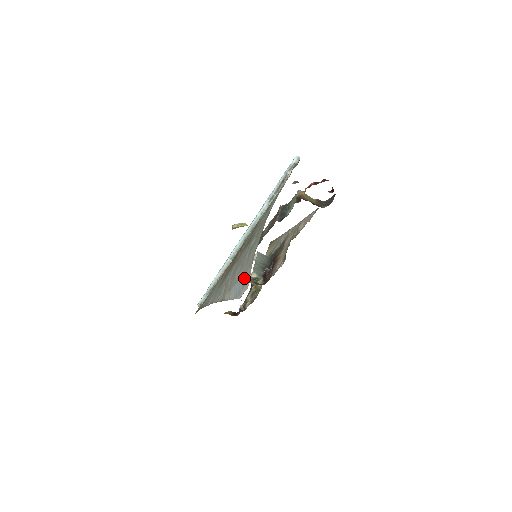
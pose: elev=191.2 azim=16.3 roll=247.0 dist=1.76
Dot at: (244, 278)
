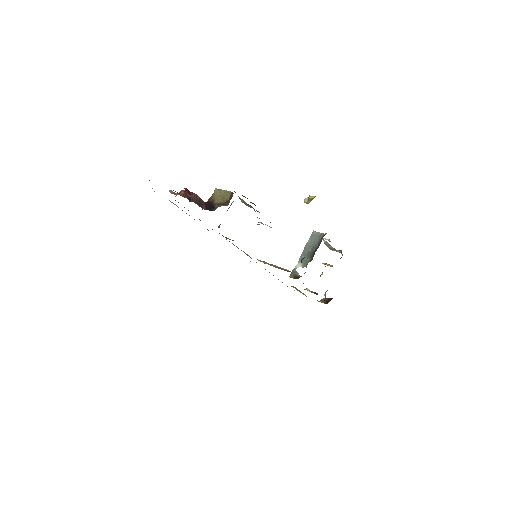
Dot at: occluded
